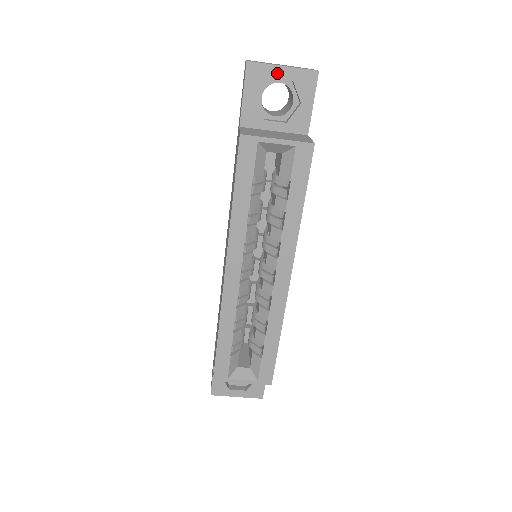
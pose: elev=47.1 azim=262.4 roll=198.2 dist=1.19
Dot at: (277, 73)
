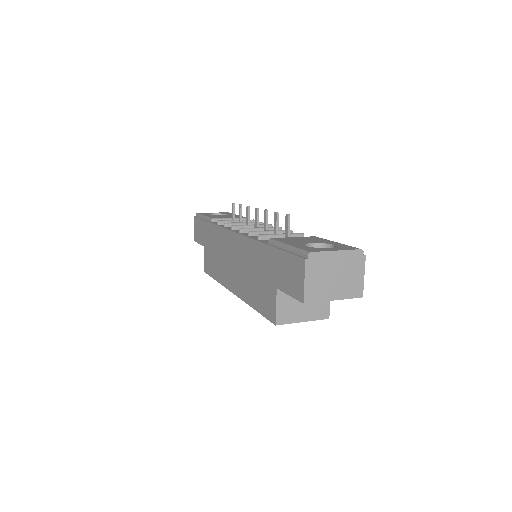
Dot at: (326, 299)
